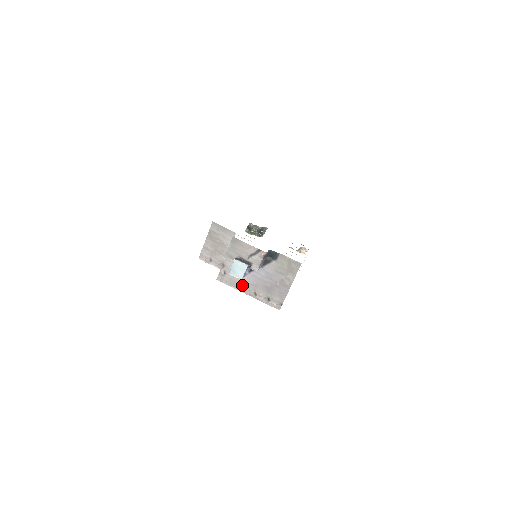
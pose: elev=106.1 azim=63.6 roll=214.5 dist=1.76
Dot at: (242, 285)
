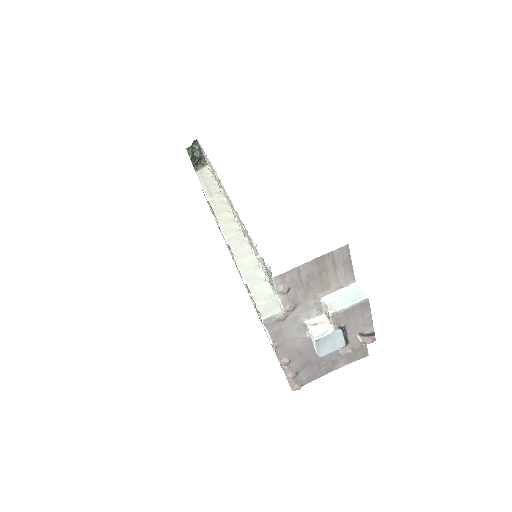
Dot at: (286, 344)
